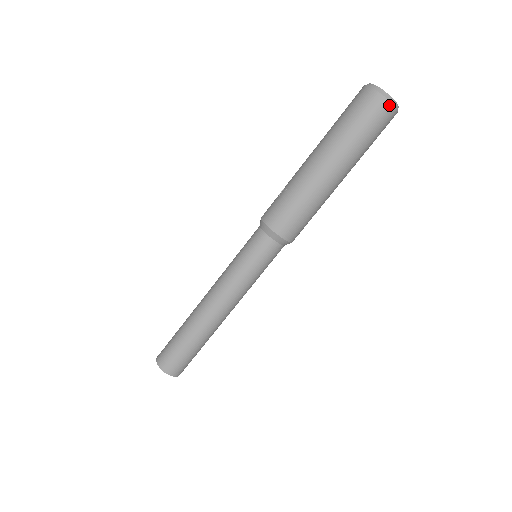
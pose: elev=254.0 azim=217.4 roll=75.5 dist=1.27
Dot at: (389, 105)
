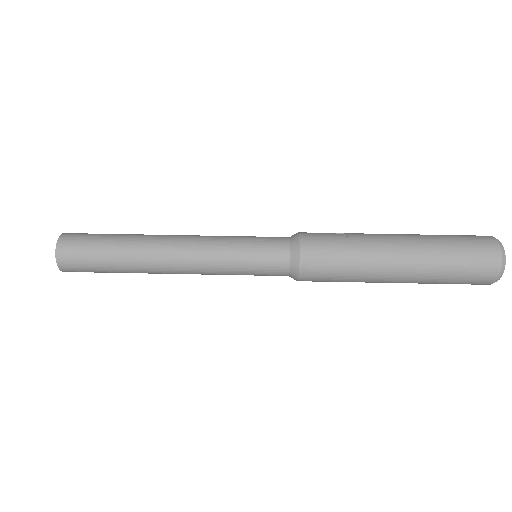
Dot at: (497, 271)
